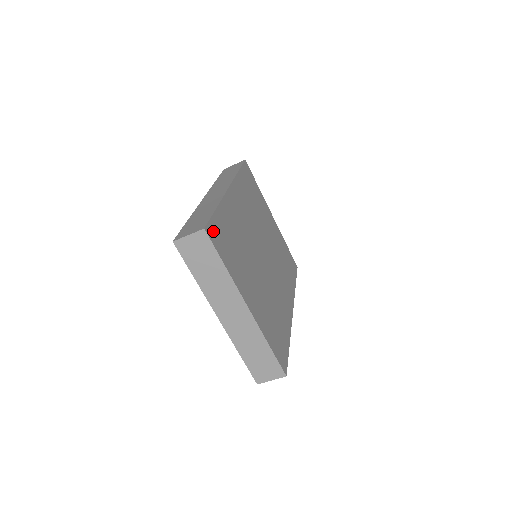
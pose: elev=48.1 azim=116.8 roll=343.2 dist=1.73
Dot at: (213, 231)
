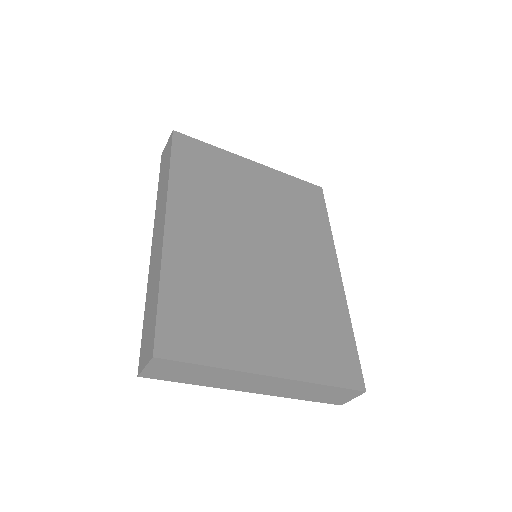
Dot at: (169, 339)
